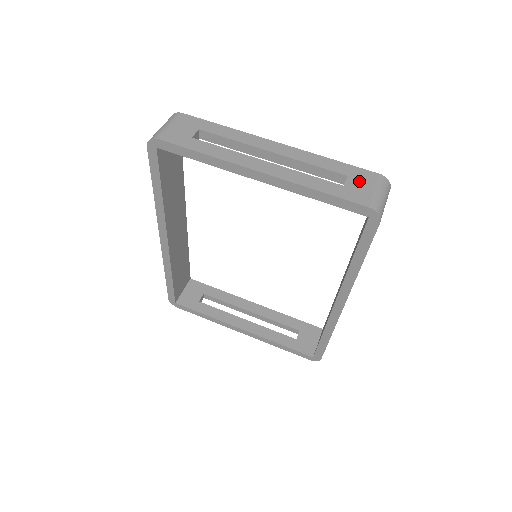
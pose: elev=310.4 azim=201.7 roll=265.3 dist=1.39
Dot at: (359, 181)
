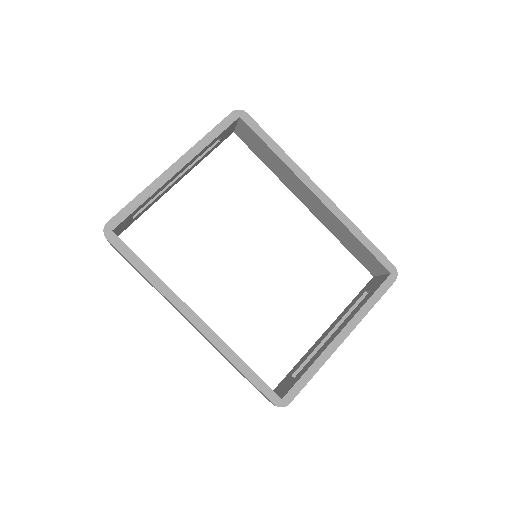
Dot at: occluded
